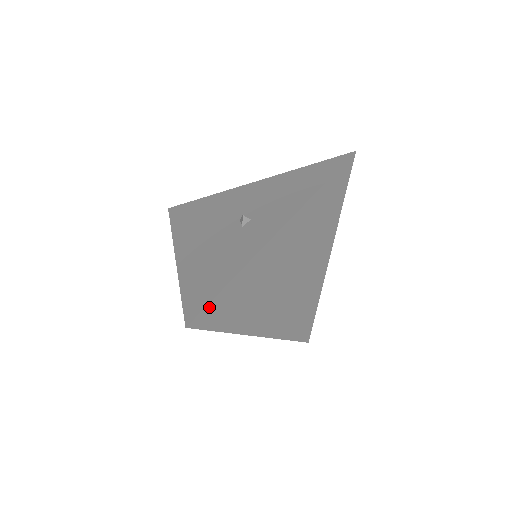
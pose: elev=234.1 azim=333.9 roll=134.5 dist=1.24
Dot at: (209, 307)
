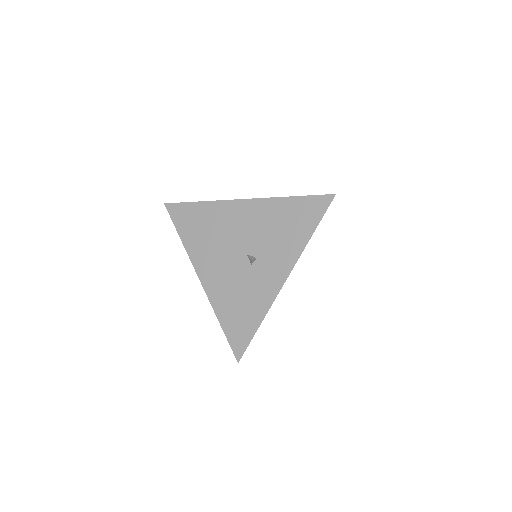
Dot at: (248, 345)
